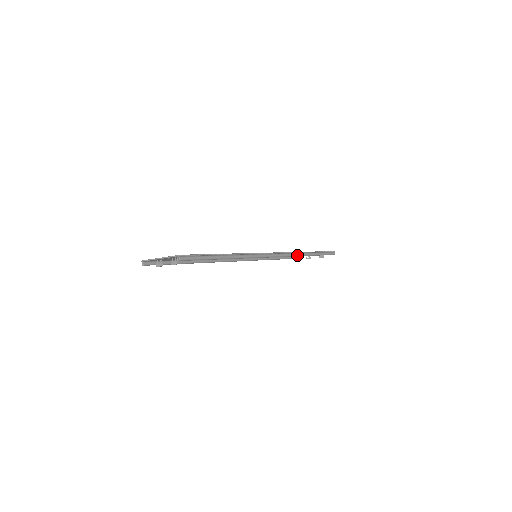
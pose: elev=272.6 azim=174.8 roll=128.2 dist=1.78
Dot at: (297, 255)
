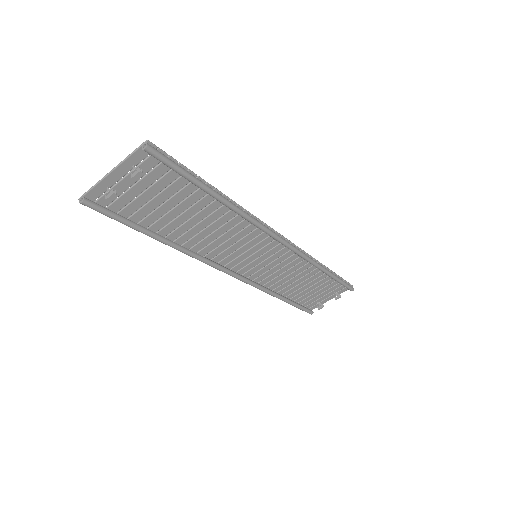
Dot at: (311, 260)
